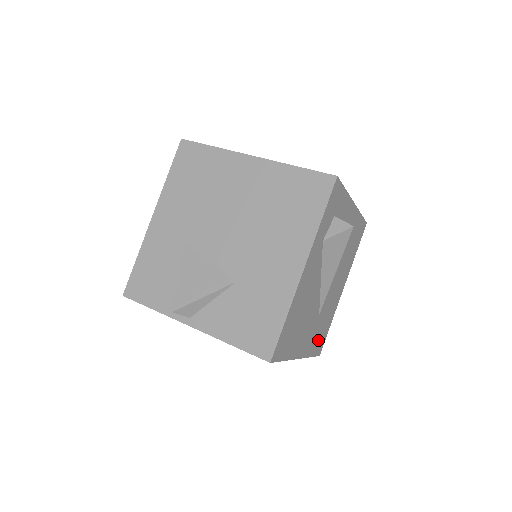
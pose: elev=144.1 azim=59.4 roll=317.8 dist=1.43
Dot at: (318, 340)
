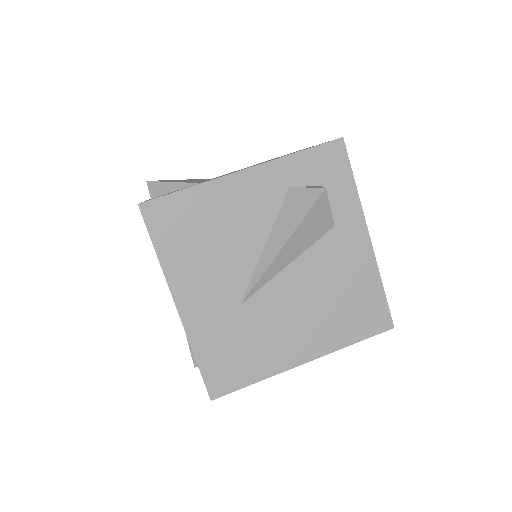
Dot at: (221, 357)
